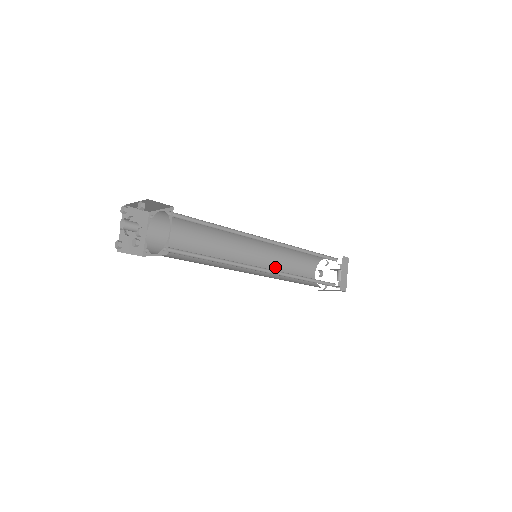
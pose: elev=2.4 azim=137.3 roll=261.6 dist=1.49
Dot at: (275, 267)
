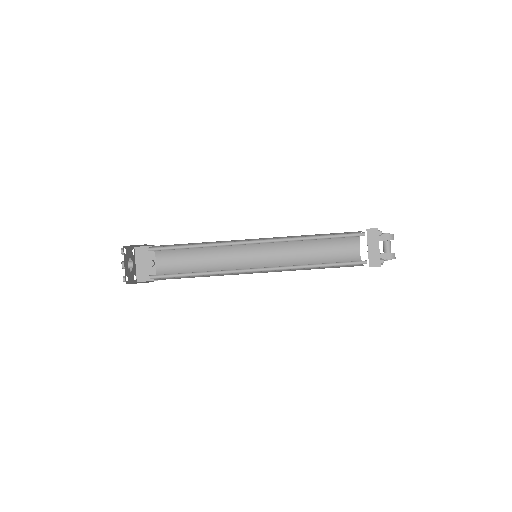
Dot at: (298, 256)
